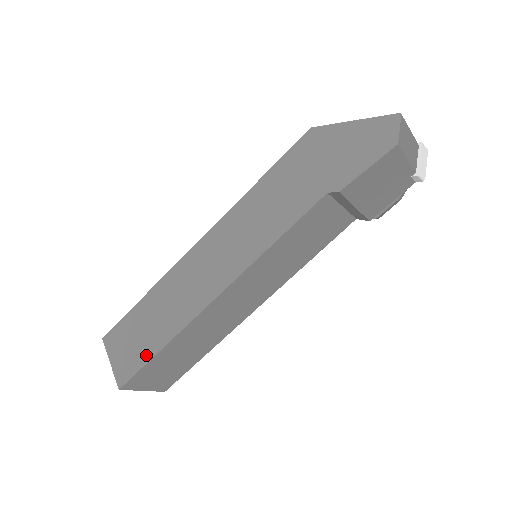
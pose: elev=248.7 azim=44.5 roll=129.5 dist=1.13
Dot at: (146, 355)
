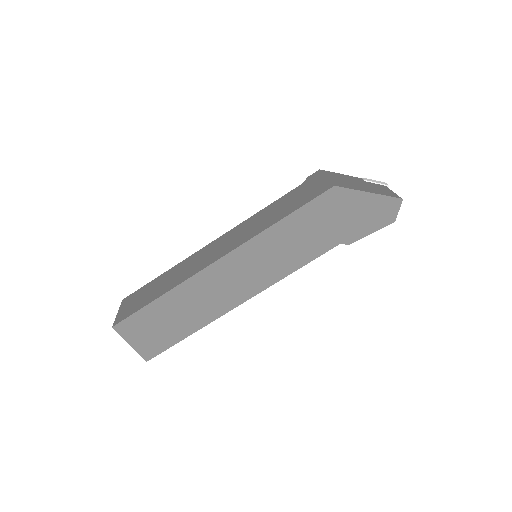
Dot at: (173, 340)
